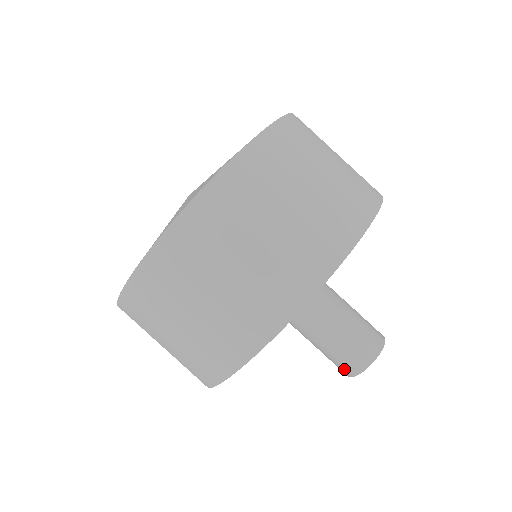
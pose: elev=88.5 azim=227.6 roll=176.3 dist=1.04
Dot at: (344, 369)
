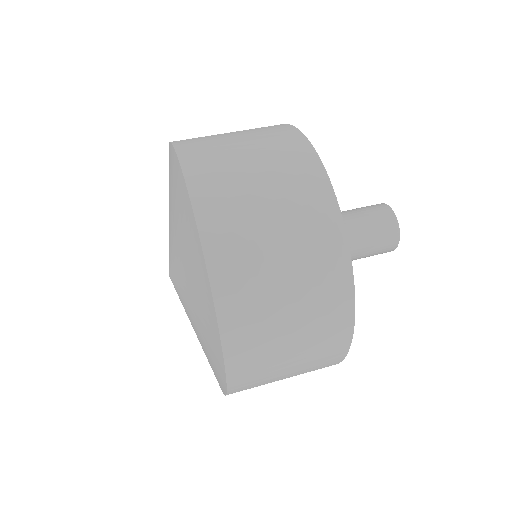
Dot at: (389, 243)
